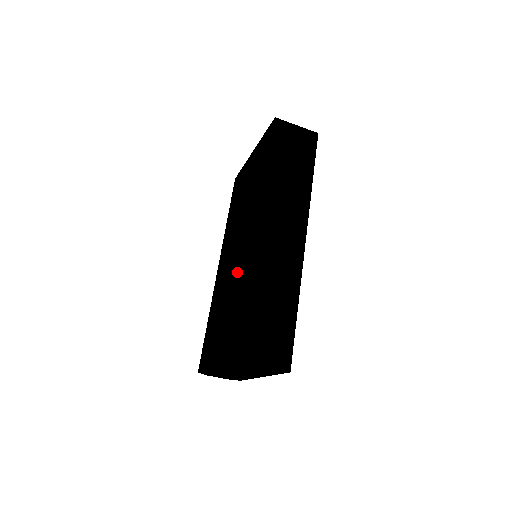
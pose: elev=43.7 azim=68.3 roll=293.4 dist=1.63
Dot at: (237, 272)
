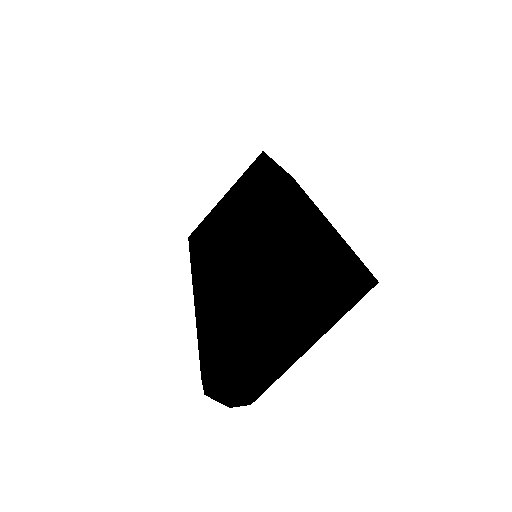
Dot at: (264, 234)
